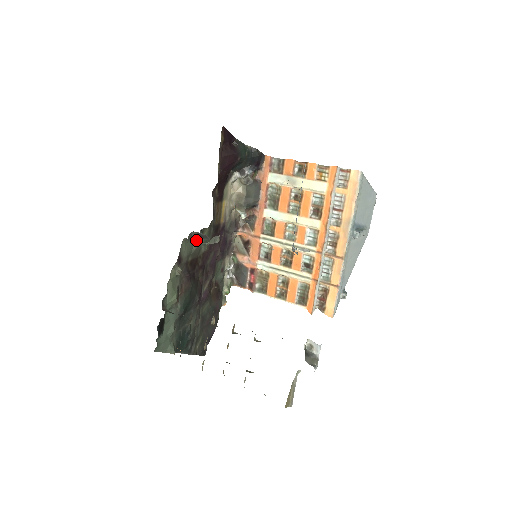
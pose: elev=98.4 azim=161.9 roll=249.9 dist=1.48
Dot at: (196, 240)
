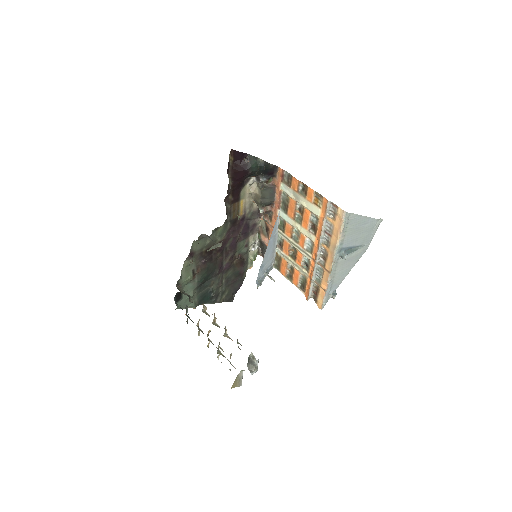
Dot at: occluded
